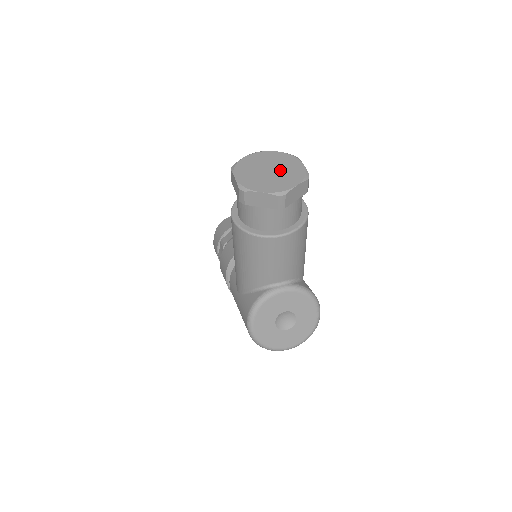
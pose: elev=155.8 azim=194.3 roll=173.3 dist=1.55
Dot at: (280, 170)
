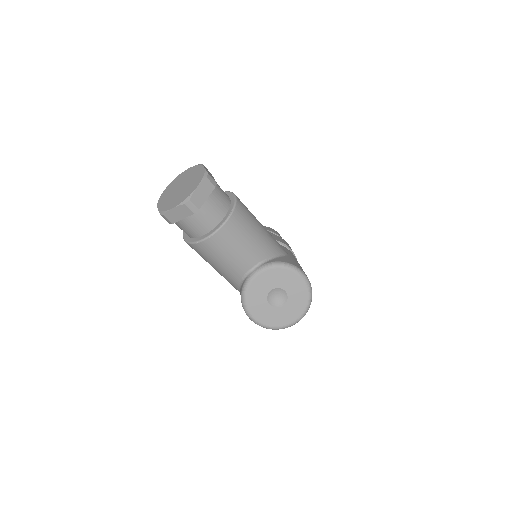
Dot at: (187, 182)
